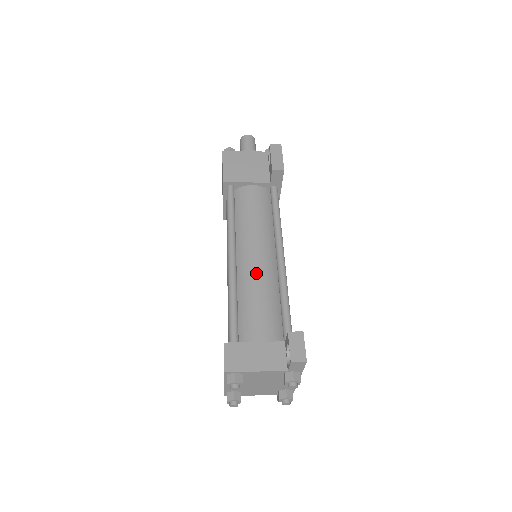
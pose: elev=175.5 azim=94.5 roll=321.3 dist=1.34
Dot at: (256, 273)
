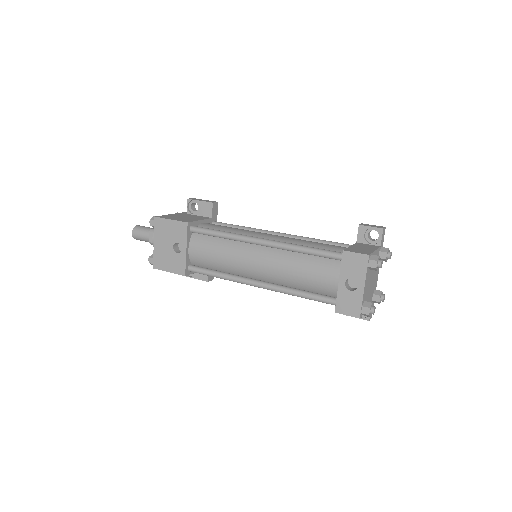
Dot at: (288, 238)
